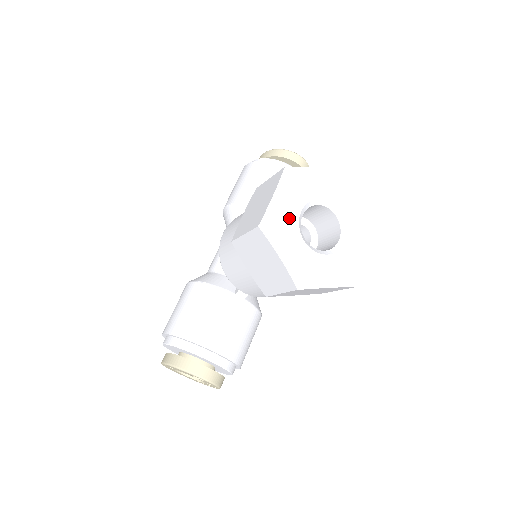
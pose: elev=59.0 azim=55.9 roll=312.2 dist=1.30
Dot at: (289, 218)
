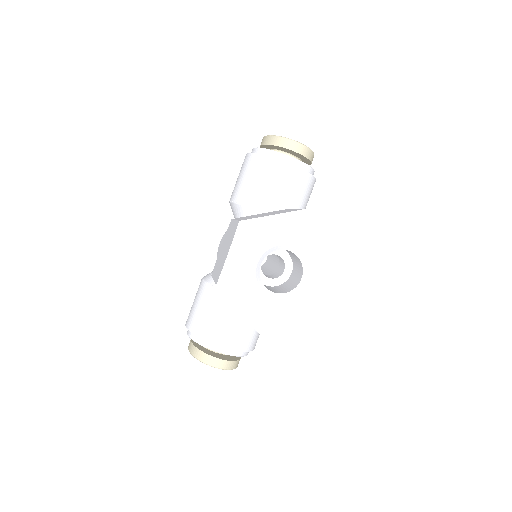
Dot at: (246, 272)
